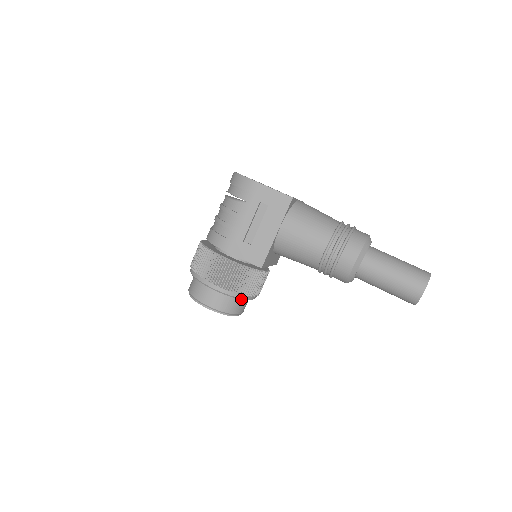
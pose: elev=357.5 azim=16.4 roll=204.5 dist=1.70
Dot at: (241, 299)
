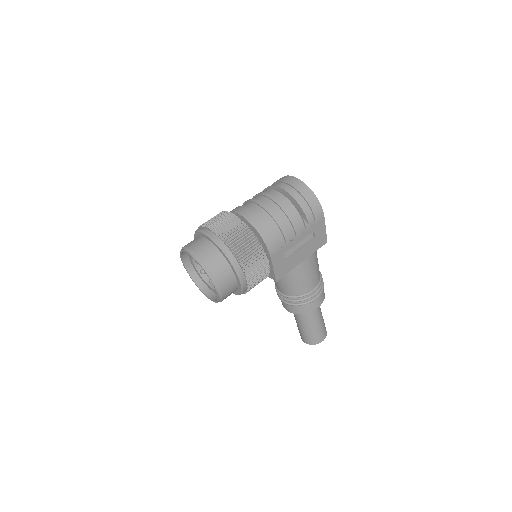
Dot at: (238, 294)
